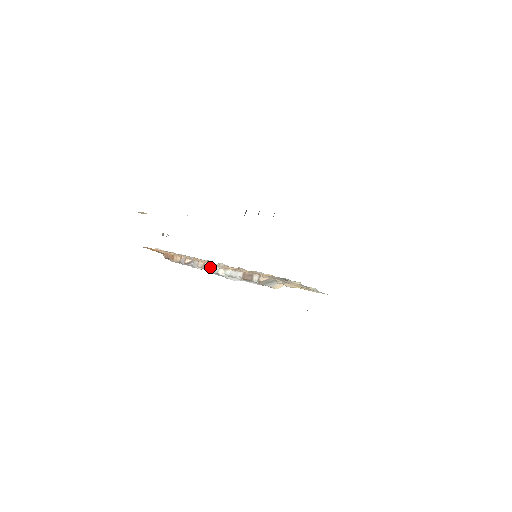
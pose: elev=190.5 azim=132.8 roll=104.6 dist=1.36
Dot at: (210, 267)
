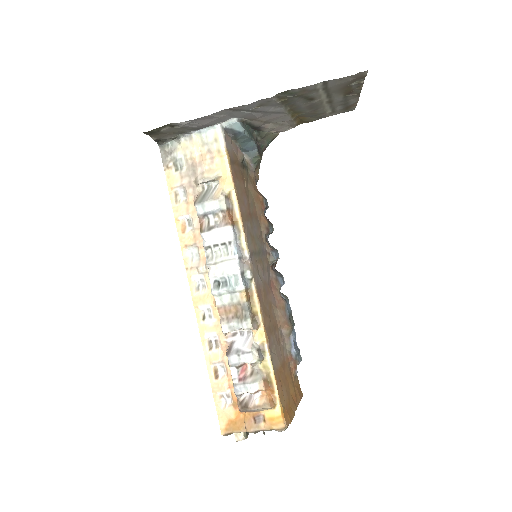
Dot at: (215, 297)
